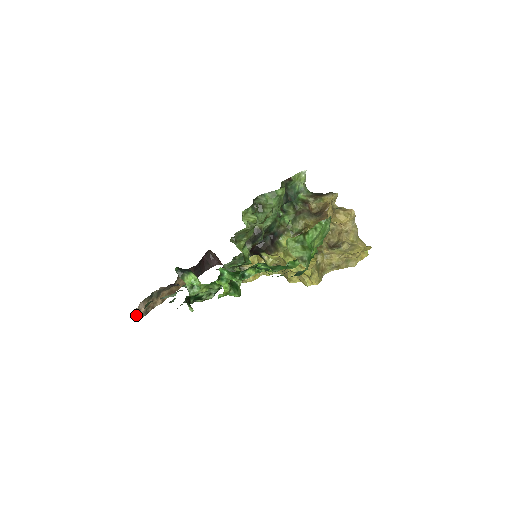
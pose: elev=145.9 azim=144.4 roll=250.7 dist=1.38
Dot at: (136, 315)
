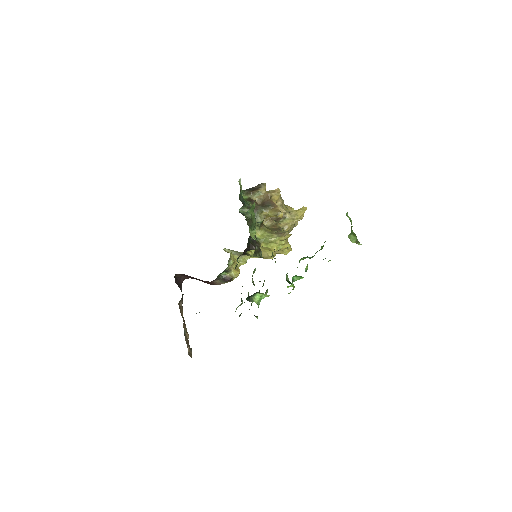
Dot at: (189, 355)
